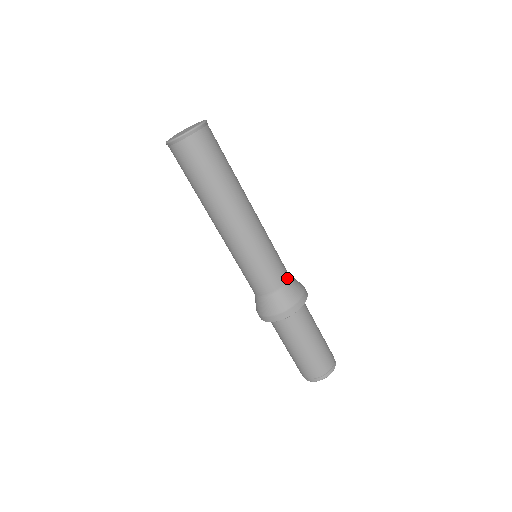
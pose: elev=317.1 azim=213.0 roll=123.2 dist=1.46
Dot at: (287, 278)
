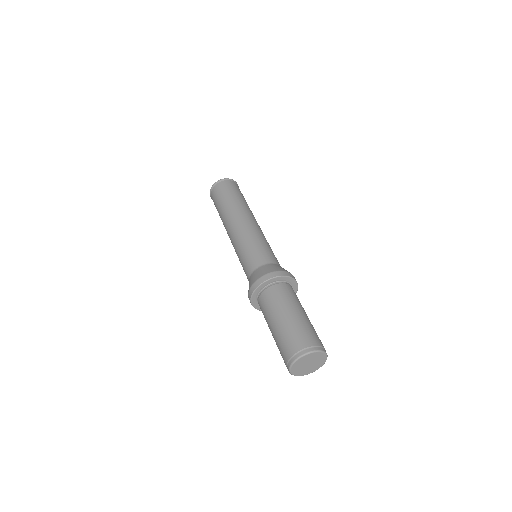
Dot at: (273, 262)
